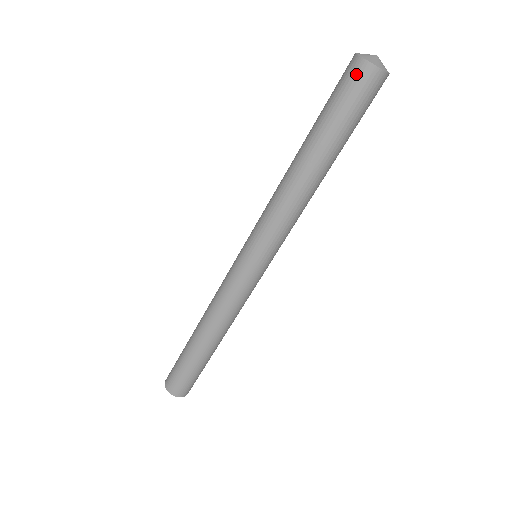
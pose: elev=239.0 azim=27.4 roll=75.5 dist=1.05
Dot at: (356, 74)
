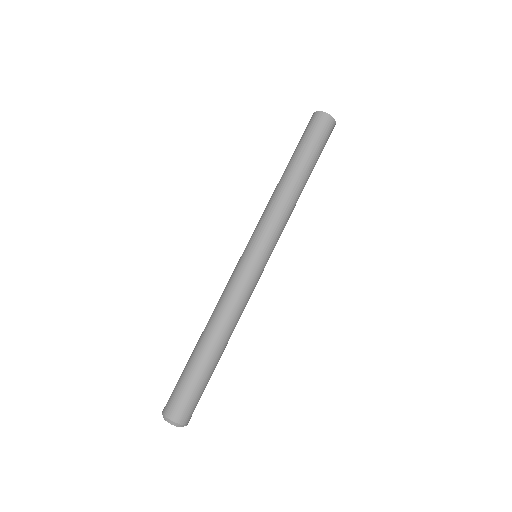
Dot at: occluded
